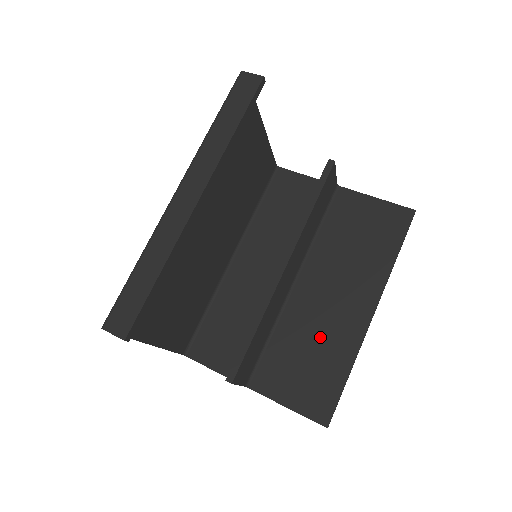
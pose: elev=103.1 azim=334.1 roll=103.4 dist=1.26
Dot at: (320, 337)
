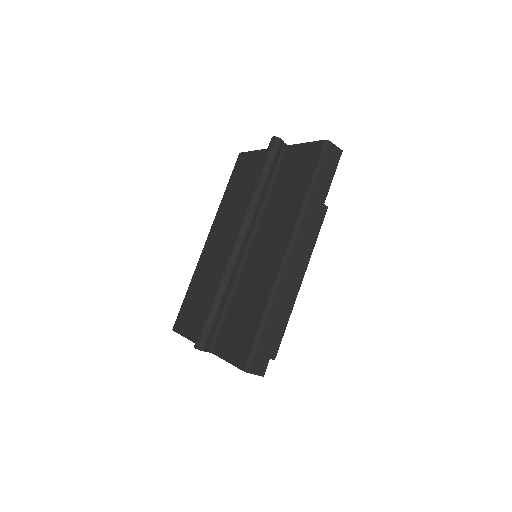
Dot at: occluded
